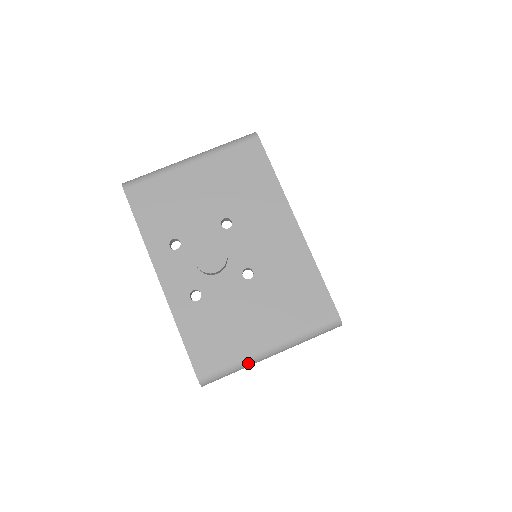
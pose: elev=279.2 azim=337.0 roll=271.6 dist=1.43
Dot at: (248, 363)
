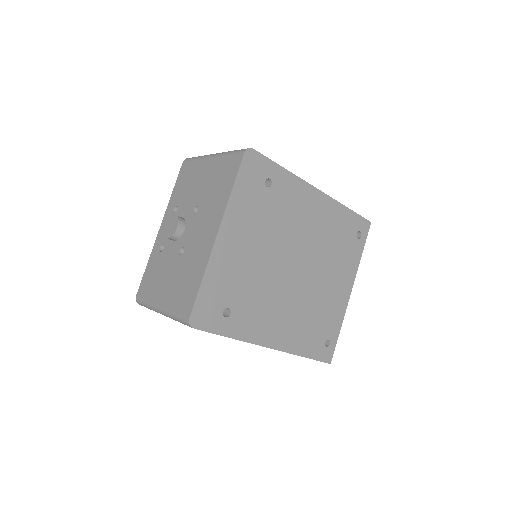
Dot at: (152, 308)
